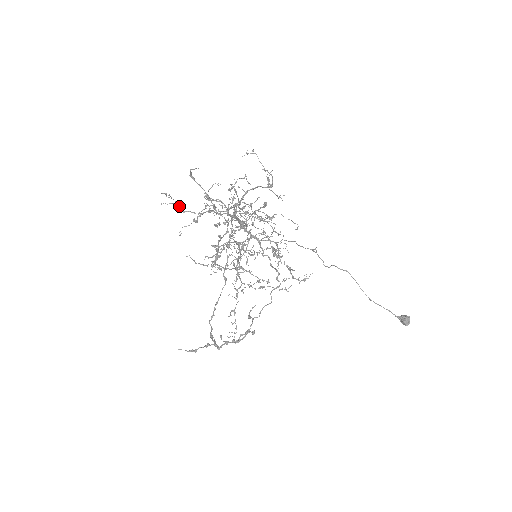
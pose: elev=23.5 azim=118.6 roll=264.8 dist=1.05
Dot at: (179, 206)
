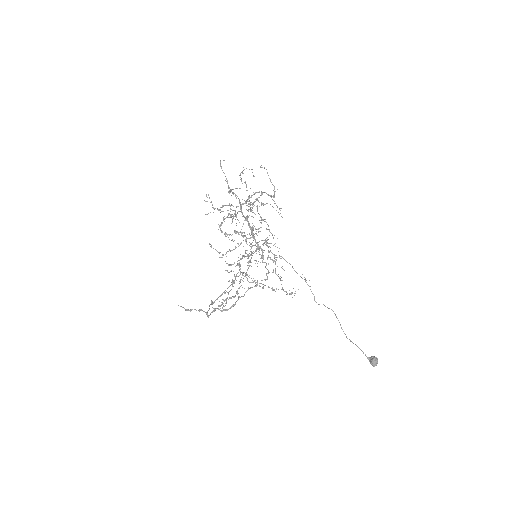
Dot at: occluded
